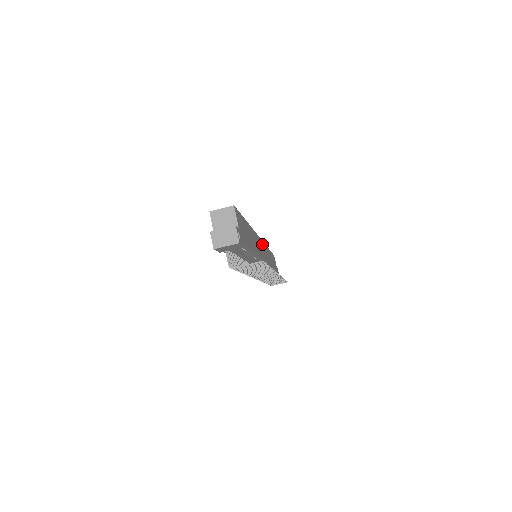
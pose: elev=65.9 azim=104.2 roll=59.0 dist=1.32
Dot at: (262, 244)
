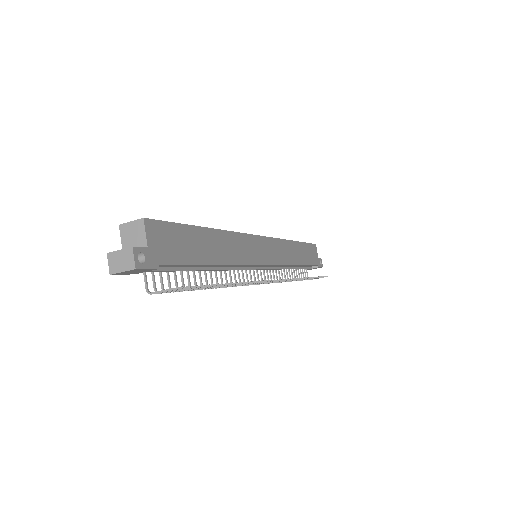
Dot at: (264, 242)
